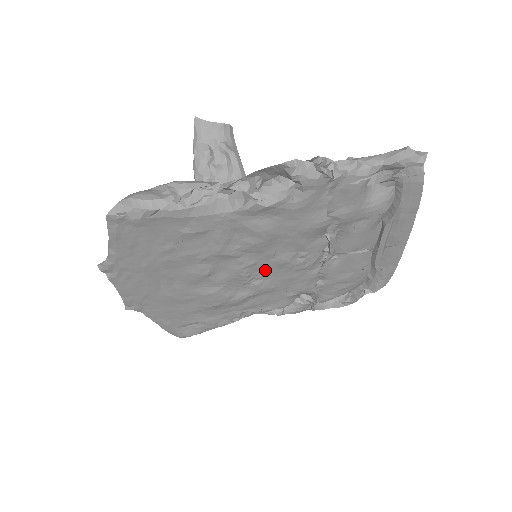
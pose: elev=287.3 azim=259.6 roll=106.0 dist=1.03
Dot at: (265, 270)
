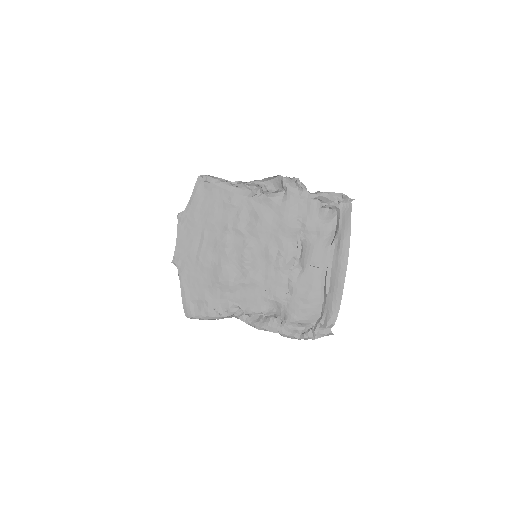
Dot at: (257, 259)
